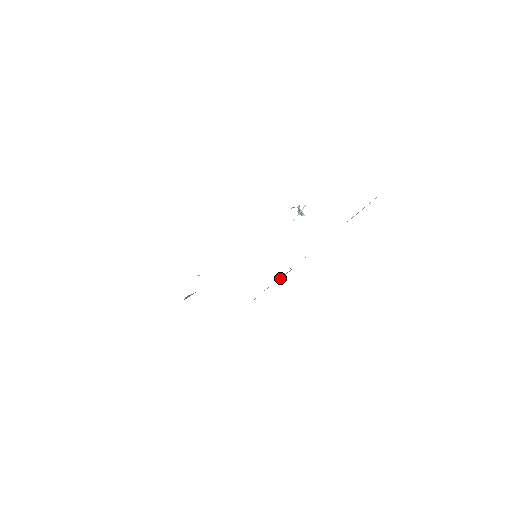
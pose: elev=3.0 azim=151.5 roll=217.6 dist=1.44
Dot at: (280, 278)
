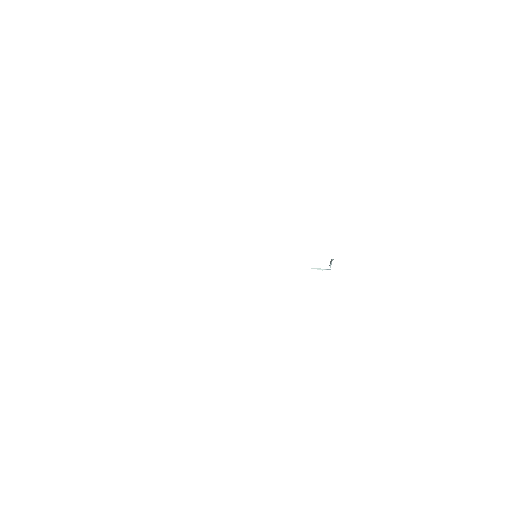
Dot at: occluded
